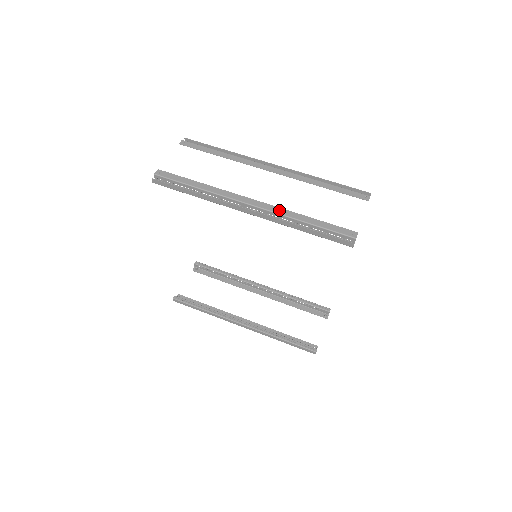
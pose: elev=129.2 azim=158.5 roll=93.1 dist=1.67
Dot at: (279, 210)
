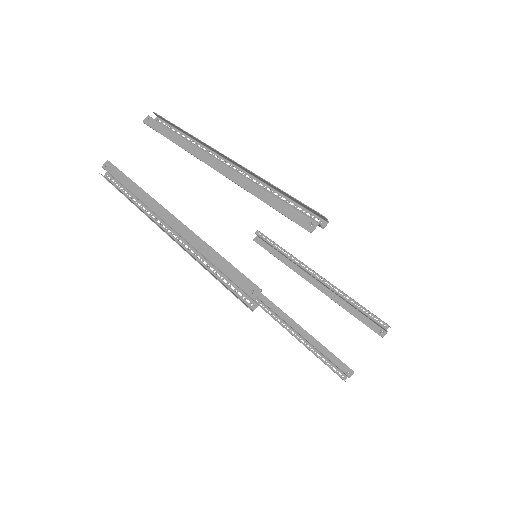
Dot at: (188, 234)
